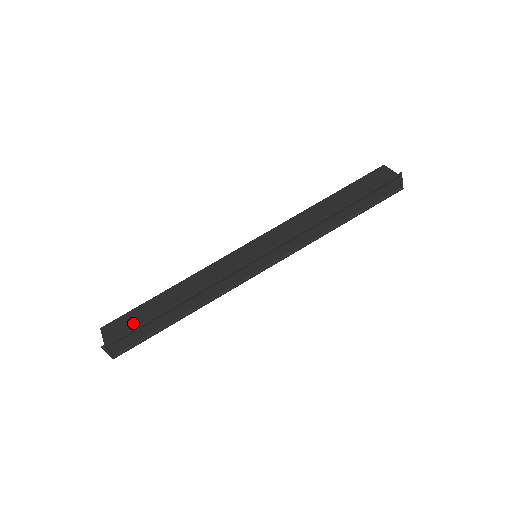
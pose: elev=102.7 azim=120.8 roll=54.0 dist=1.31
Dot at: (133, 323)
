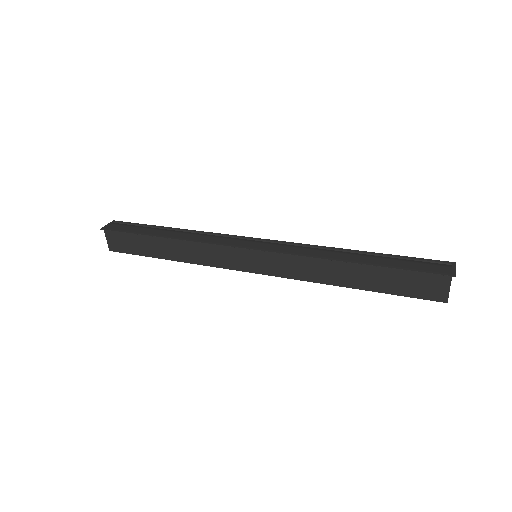
Dot at: occluded
